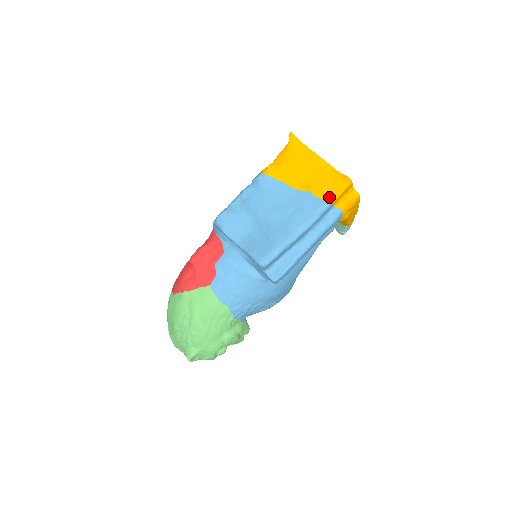
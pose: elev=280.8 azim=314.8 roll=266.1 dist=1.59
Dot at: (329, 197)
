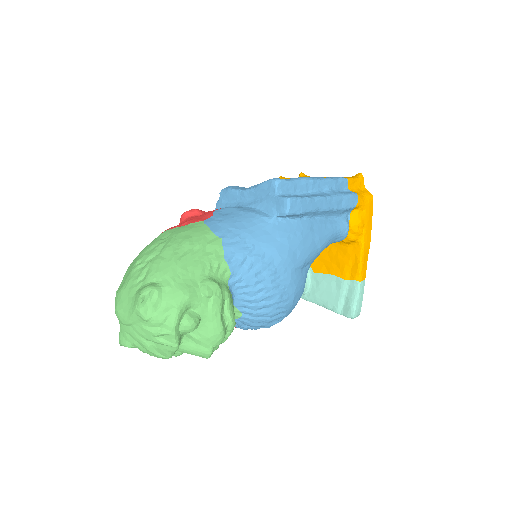
Dot at: occluded
